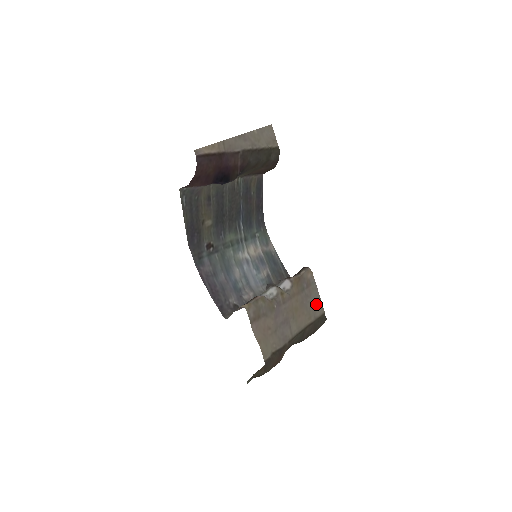
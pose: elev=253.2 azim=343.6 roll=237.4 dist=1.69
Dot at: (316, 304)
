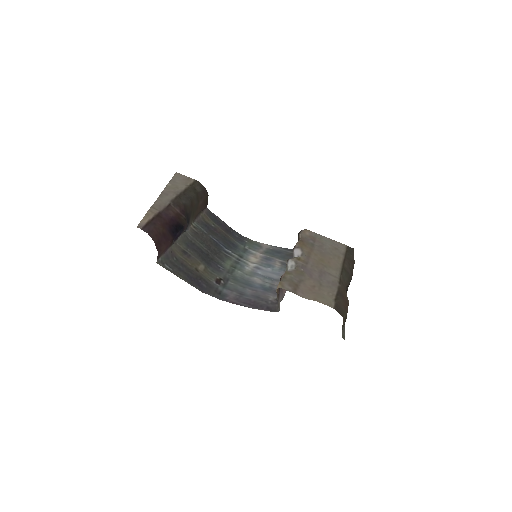
Dot at: (334, 246)
